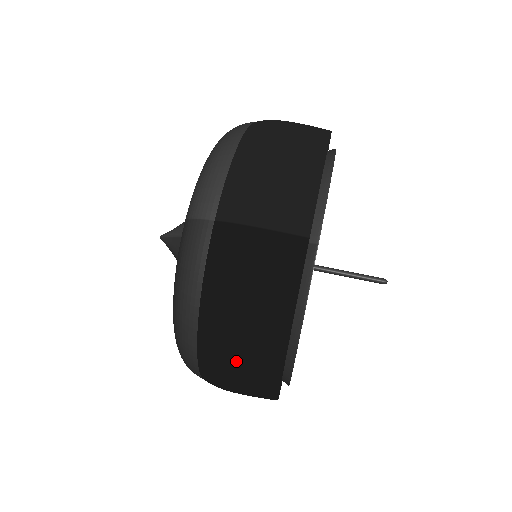
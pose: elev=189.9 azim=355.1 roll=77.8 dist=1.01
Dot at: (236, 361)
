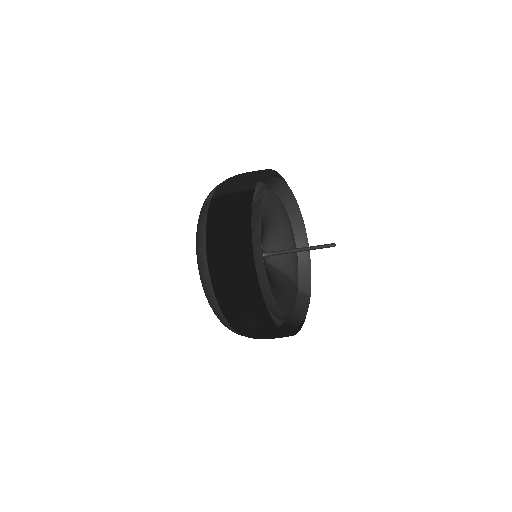
Dot at: (228, 265)
